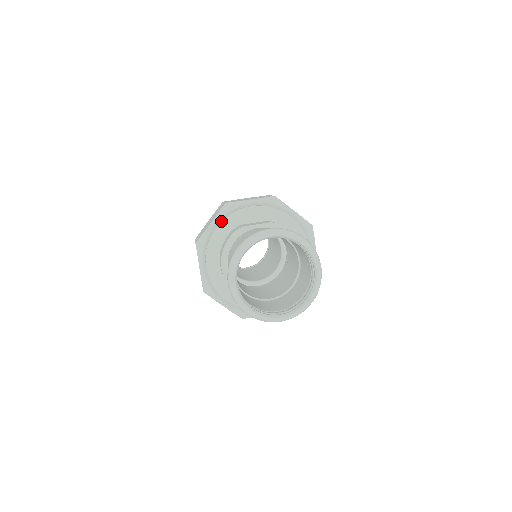
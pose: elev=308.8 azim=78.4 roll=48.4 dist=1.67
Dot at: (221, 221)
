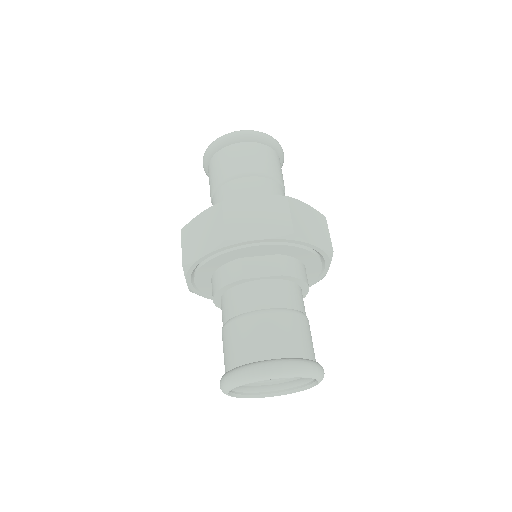
Dot at: (217, 256)
